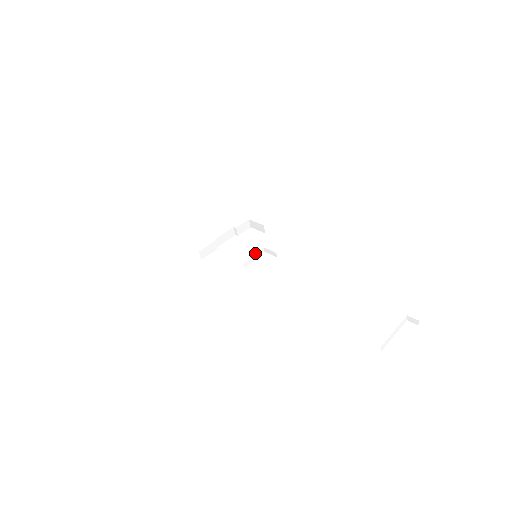
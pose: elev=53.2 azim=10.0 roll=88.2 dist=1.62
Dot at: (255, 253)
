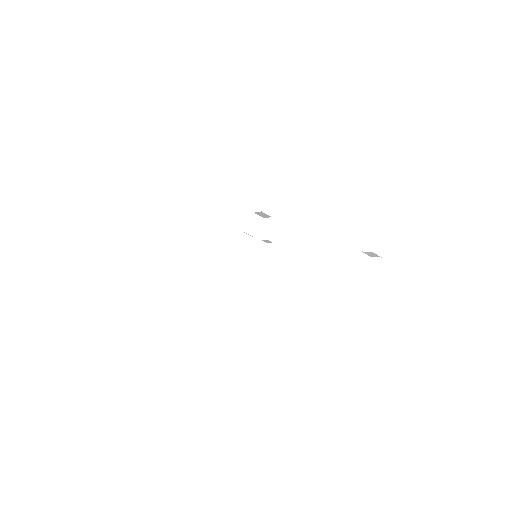
Dot at: (255, 253)
